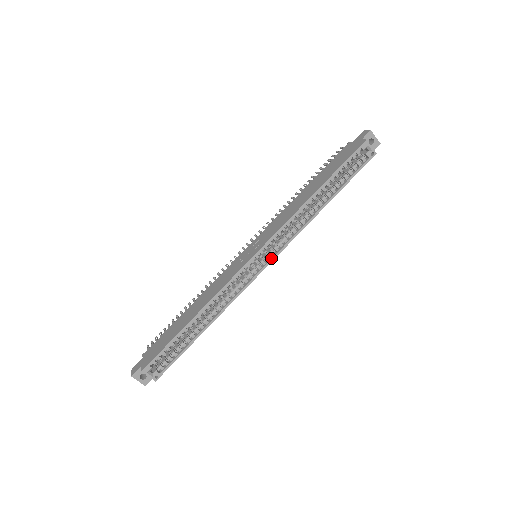
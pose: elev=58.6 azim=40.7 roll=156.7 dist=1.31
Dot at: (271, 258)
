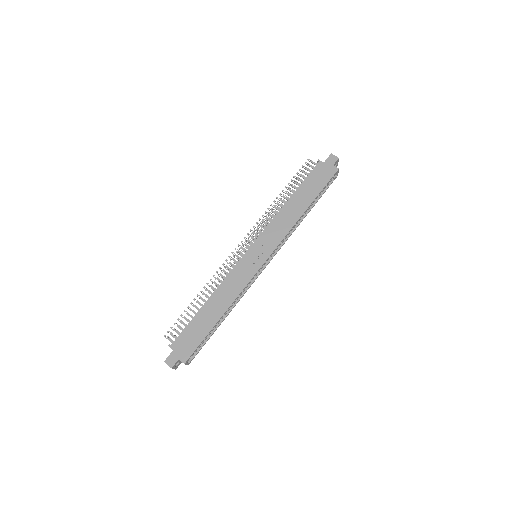
Dot at: (270, 259)
